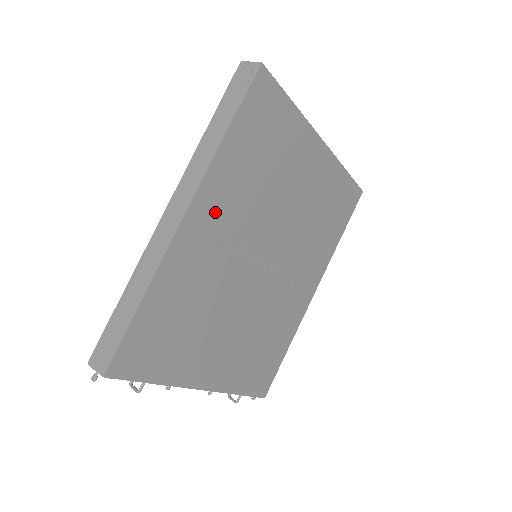
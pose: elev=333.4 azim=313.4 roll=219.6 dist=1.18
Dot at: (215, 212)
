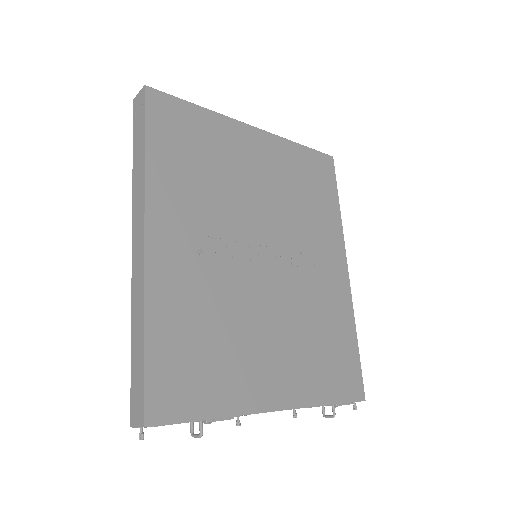
Dot at: (177, 224)
